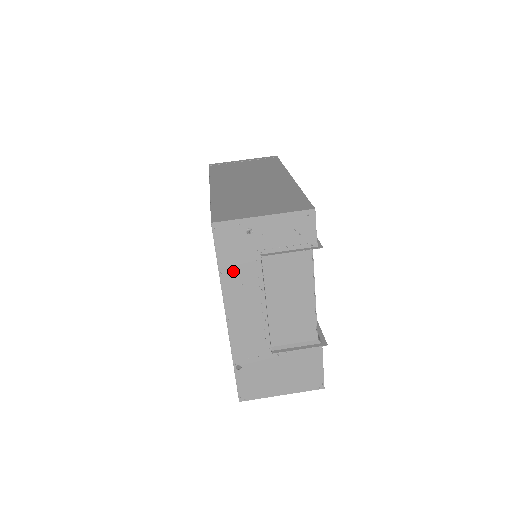
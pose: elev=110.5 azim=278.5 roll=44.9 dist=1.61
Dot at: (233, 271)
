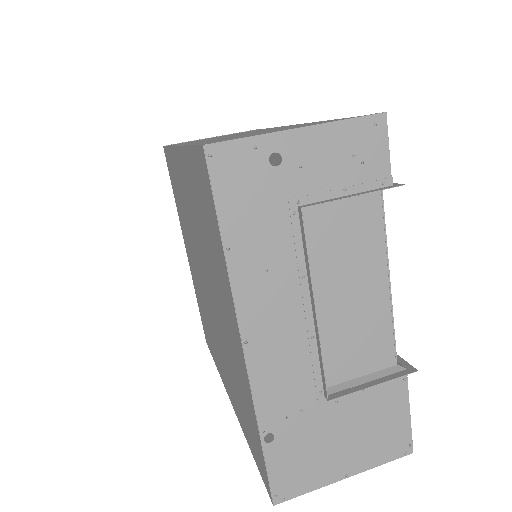
Dot at: (249, 244)
